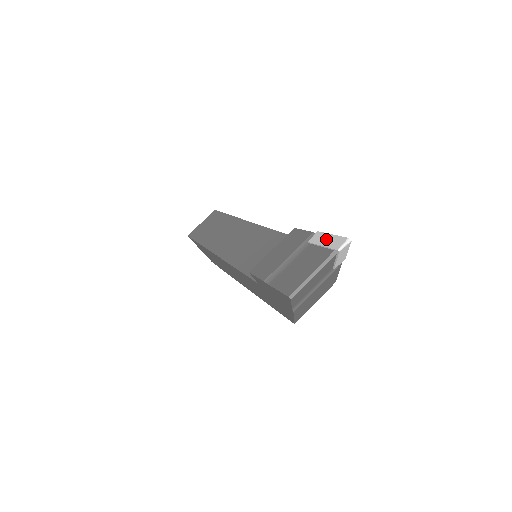
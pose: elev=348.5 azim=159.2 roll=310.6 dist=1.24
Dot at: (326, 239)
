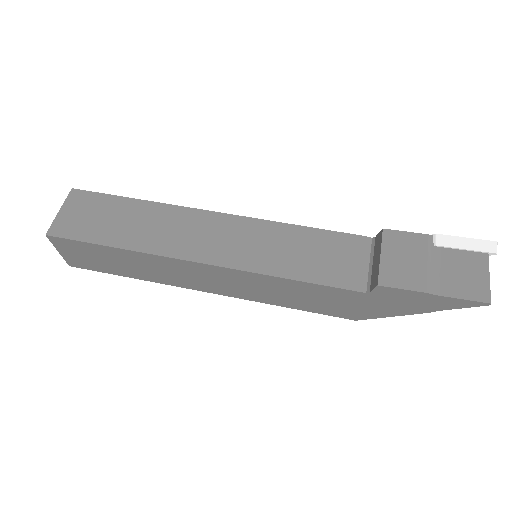
Dot at: (465, 243)
